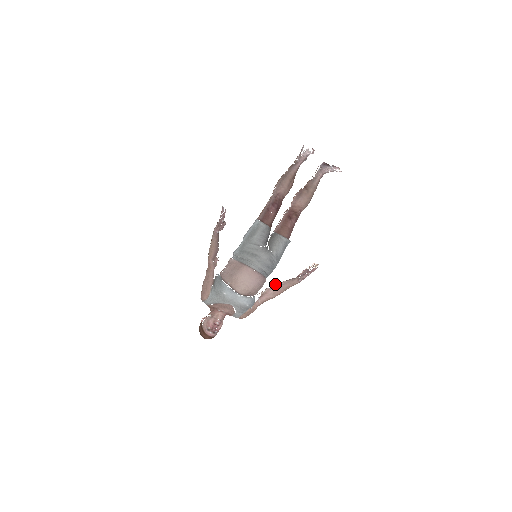
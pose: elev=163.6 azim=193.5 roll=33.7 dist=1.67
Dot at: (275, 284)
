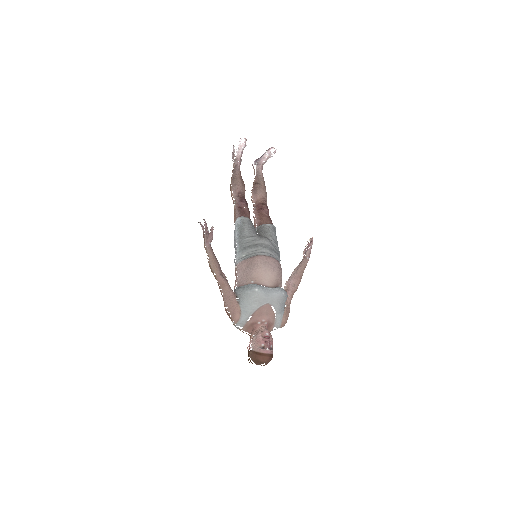
Dot at: (289, 277)
